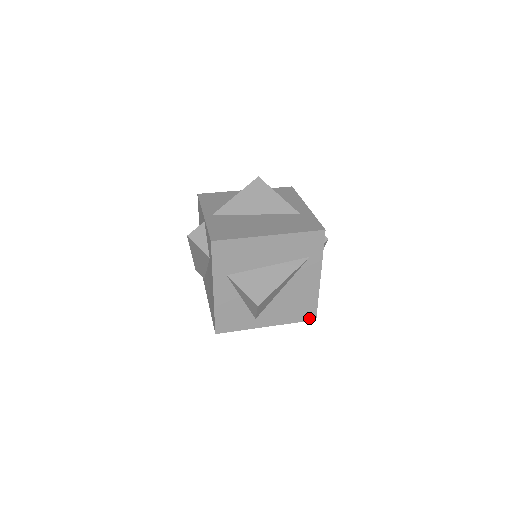
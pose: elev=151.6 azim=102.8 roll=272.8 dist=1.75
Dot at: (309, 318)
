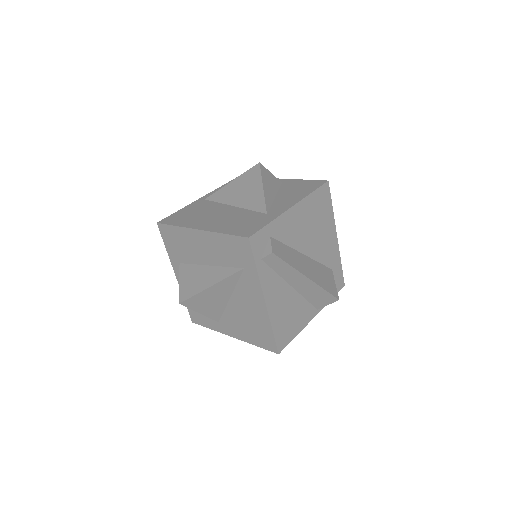
Dot at: (270, 348)
